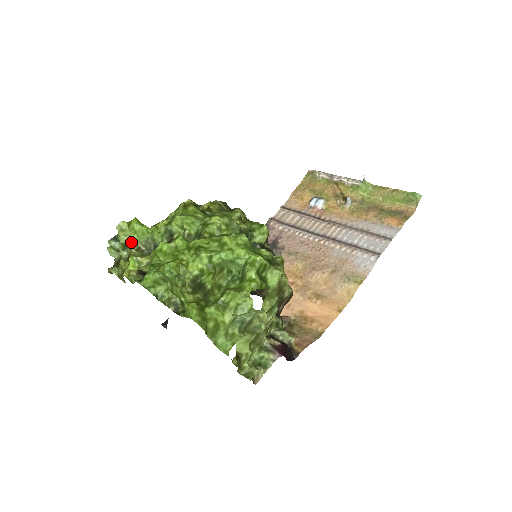
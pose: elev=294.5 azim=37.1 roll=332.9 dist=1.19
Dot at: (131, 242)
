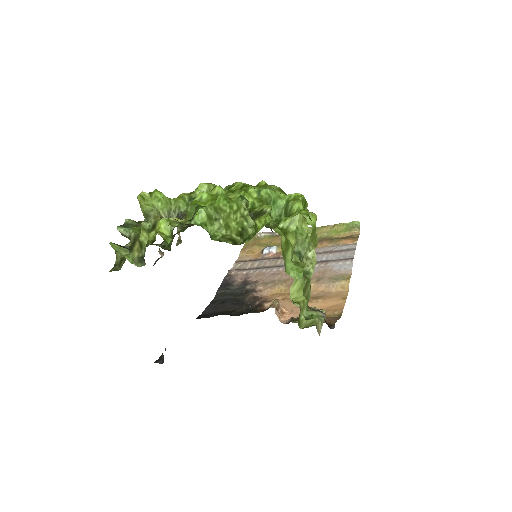
Dot at: (155, 210)
